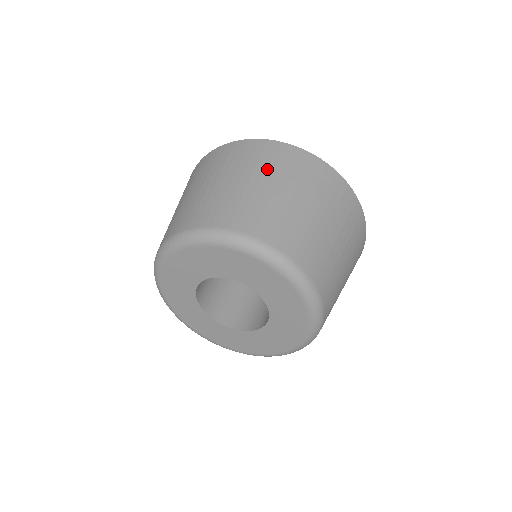
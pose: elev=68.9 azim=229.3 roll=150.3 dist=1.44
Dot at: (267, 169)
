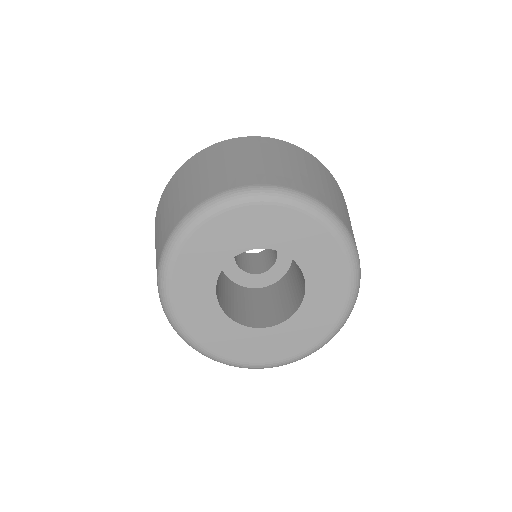
Dot at: (322, 174)
